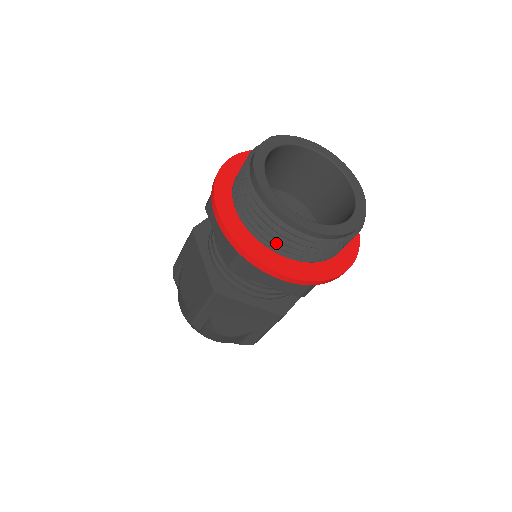
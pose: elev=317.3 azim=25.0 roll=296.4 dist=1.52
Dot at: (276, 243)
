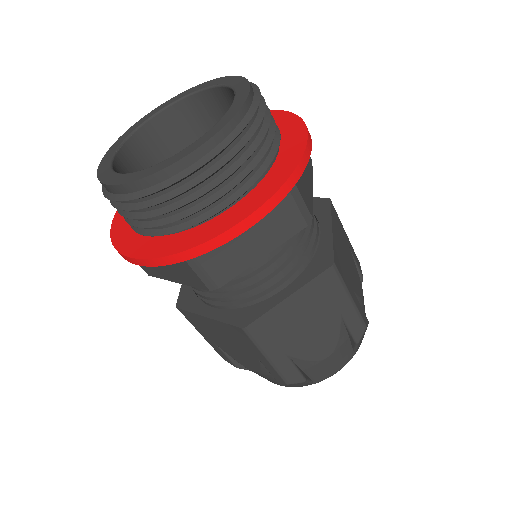
Dot at: (199, 207)
